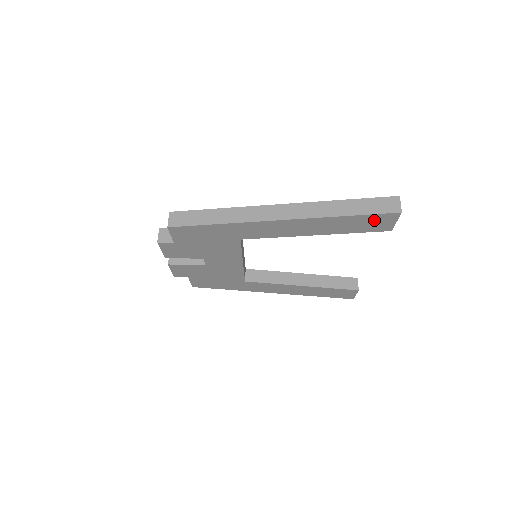
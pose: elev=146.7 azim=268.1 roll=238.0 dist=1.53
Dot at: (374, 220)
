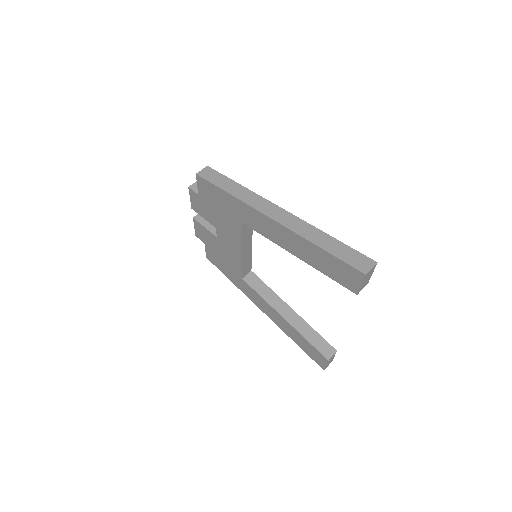
Dot at: (343, 269)
